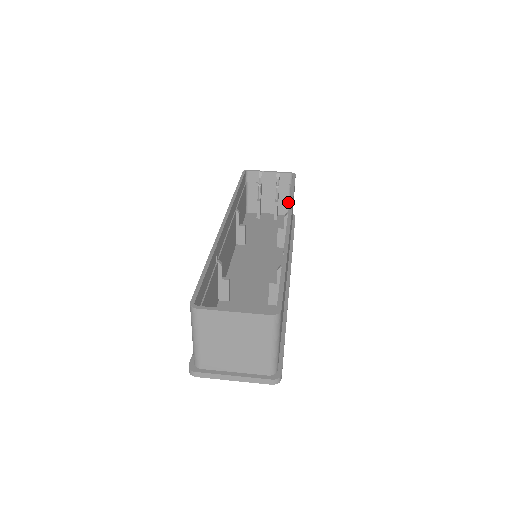
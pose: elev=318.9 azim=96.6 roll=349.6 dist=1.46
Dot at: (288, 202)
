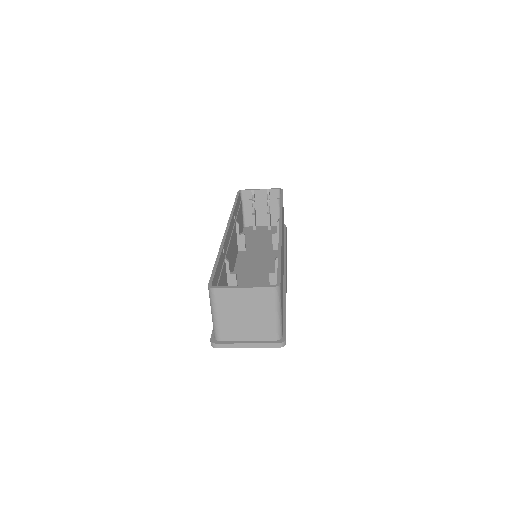
Dot at: (279, 214)
